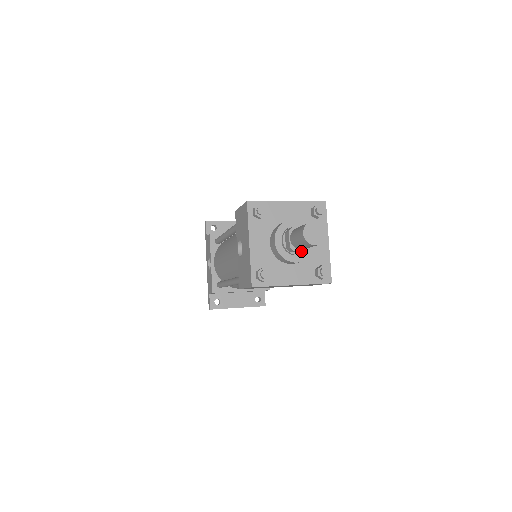
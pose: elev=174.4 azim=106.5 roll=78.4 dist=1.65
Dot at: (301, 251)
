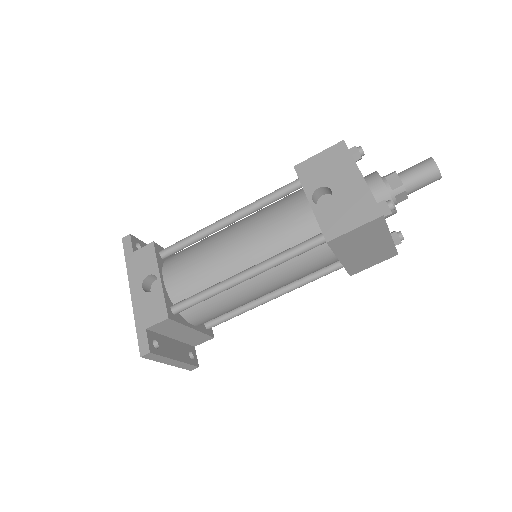
Dot at: (401, 198)
